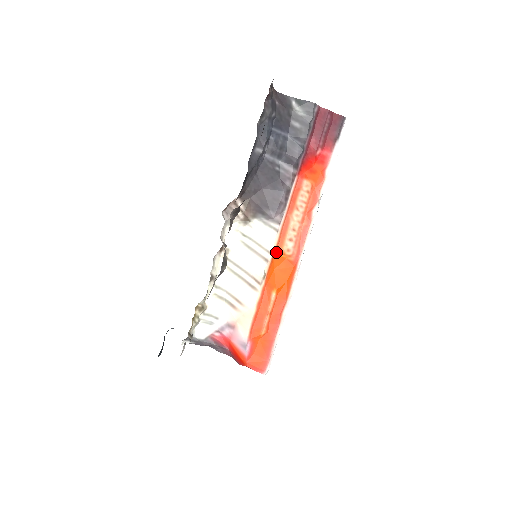
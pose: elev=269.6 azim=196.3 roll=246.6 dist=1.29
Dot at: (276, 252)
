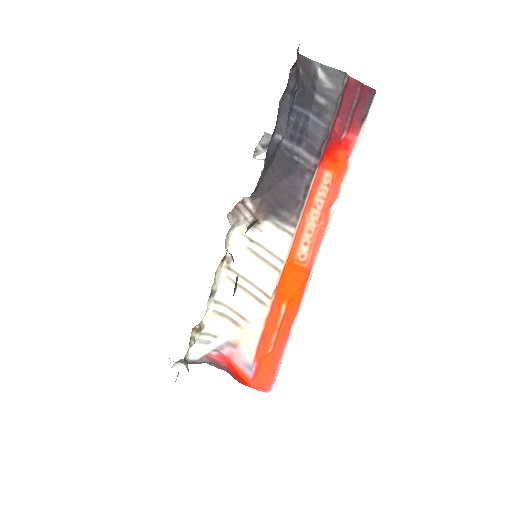
Dot at: (289, 259)
